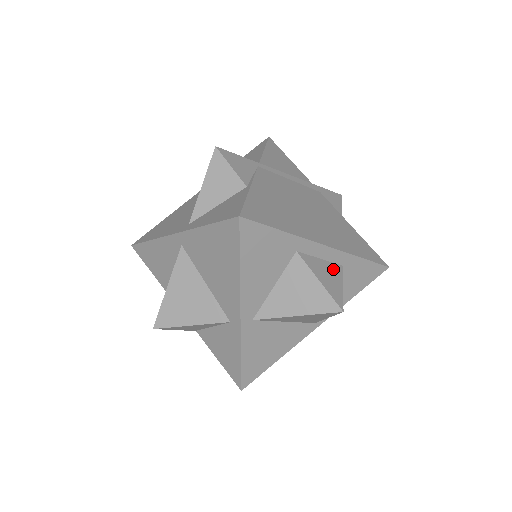
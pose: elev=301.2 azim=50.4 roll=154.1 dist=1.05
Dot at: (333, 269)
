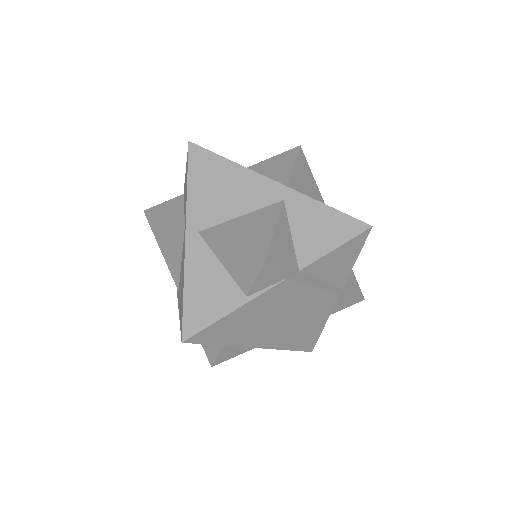
Dot at: occluded
